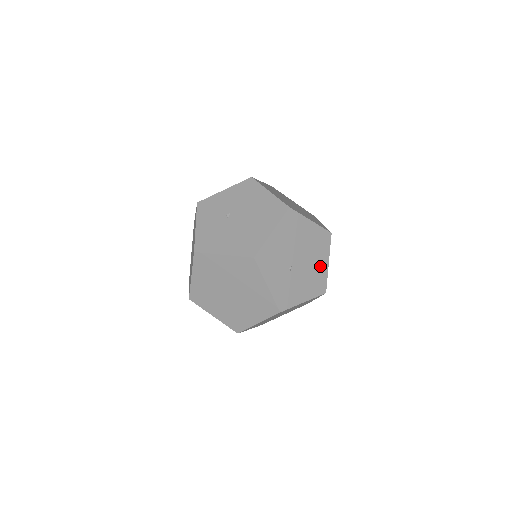
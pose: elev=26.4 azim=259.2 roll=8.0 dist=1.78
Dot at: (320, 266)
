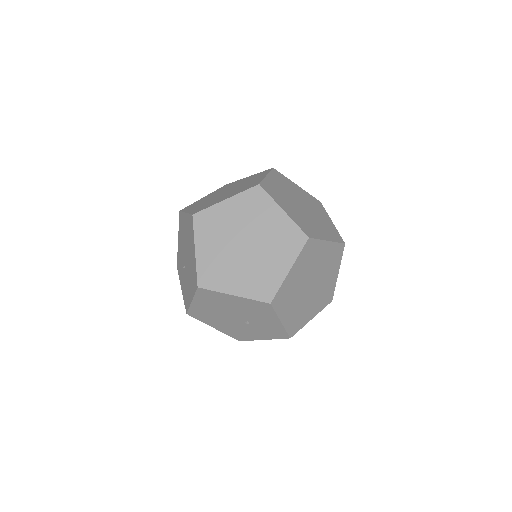
Dot at: occluded
